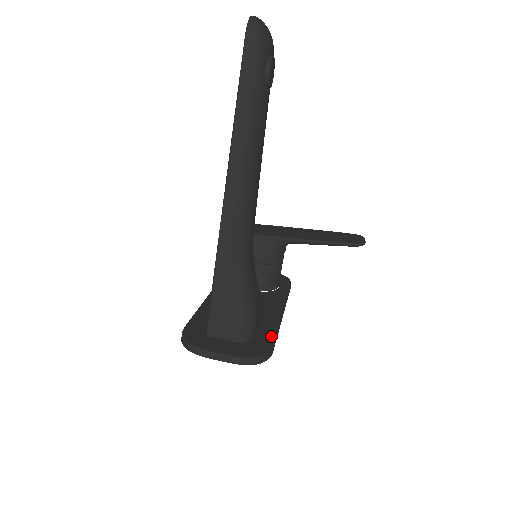
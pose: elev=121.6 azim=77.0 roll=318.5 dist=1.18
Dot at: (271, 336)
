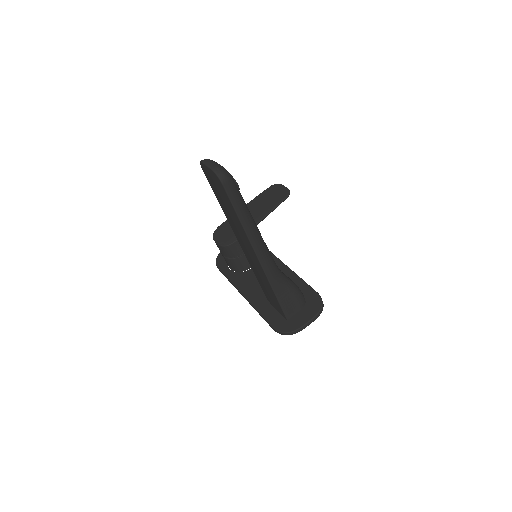
Dot at: (307, 287)
